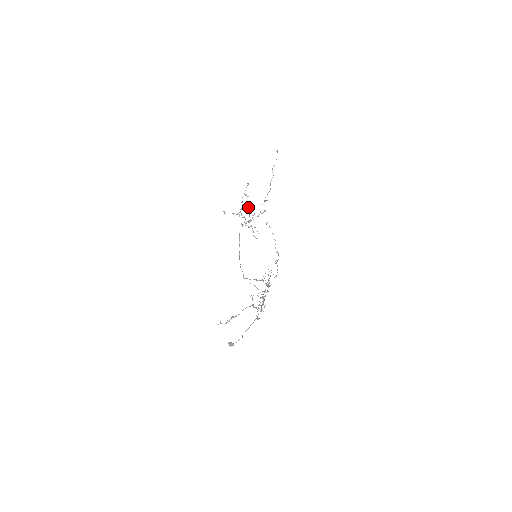
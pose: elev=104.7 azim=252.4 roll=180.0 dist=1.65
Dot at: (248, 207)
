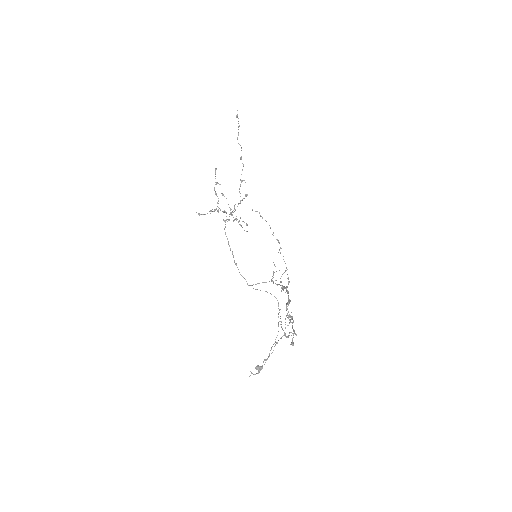
Dot at: occluded
